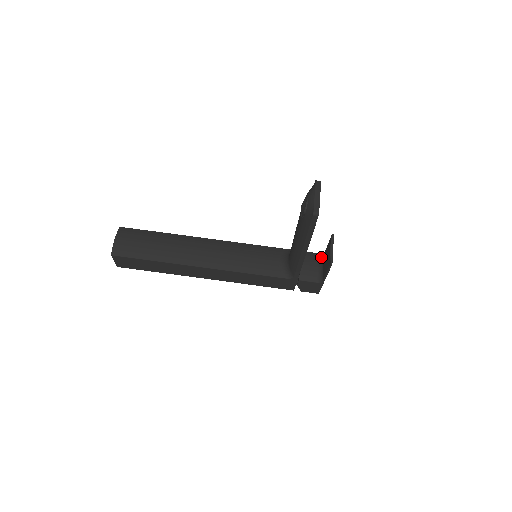
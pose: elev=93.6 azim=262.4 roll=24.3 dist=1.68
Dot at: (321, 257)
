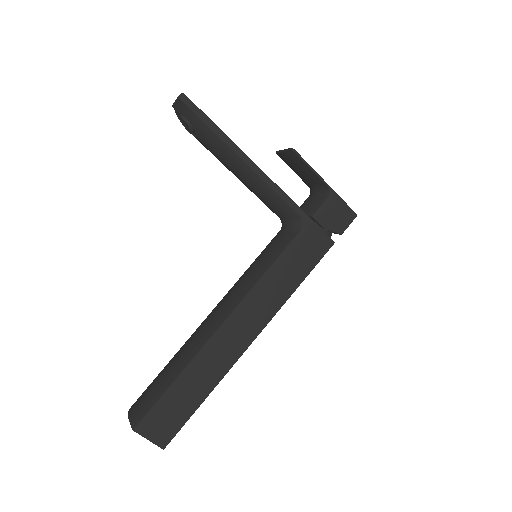
Dot at: (310, 191)
